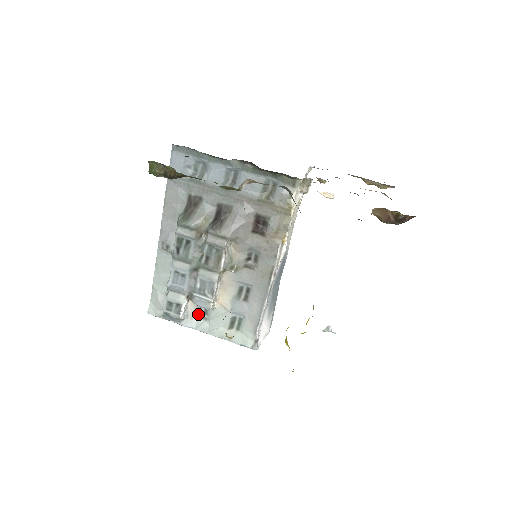
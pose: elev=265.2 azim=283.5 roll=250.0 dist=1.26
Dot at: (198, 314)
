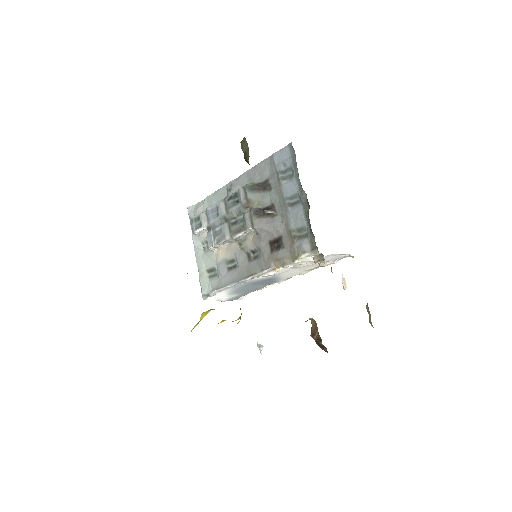
Dot at: (205, 242)
